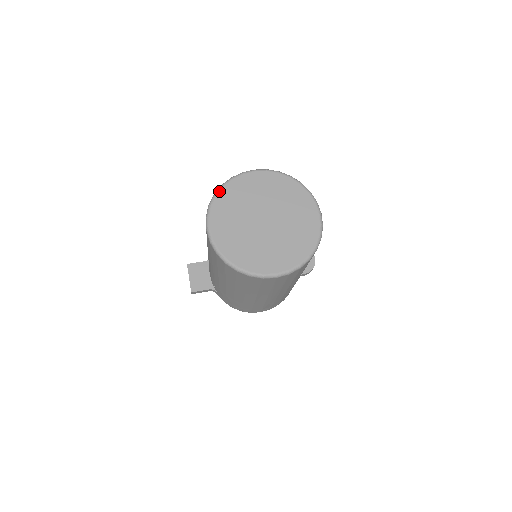
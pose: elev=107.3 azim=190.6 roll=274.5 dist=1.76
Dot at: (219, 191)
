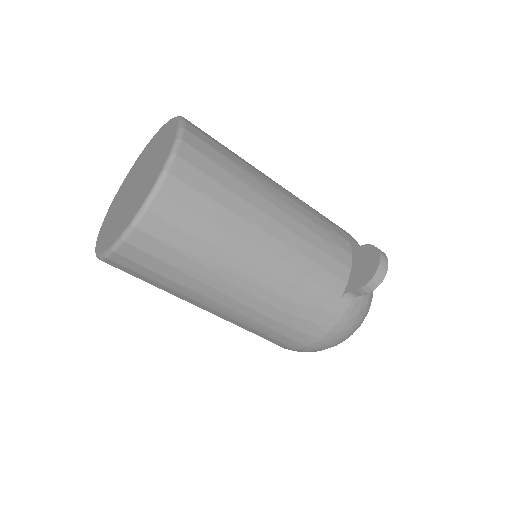
Dot at: occluded
